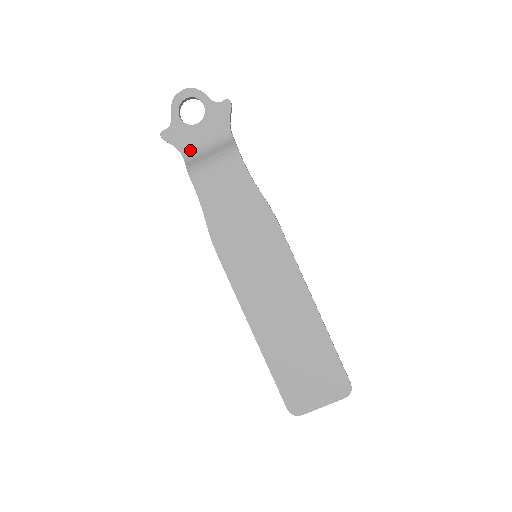
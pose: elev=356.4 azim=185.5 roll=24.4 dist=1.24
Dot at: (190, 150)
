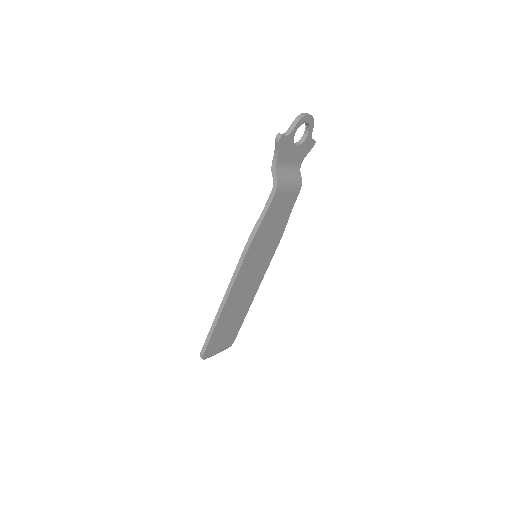
Dot at: (282, 162)
